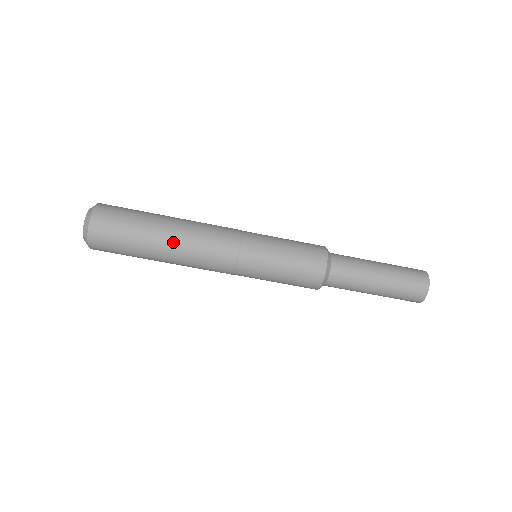
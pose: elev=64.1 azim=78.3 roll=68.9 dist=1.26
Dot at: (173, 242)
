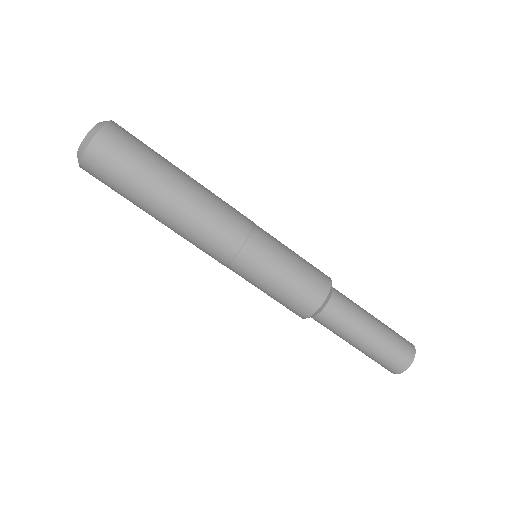
Dot at: (192, 183)
